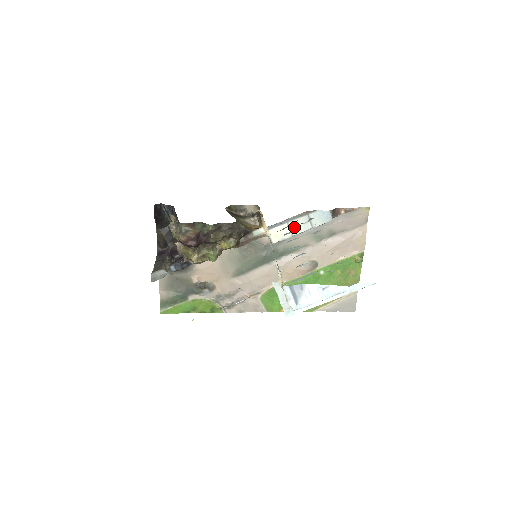
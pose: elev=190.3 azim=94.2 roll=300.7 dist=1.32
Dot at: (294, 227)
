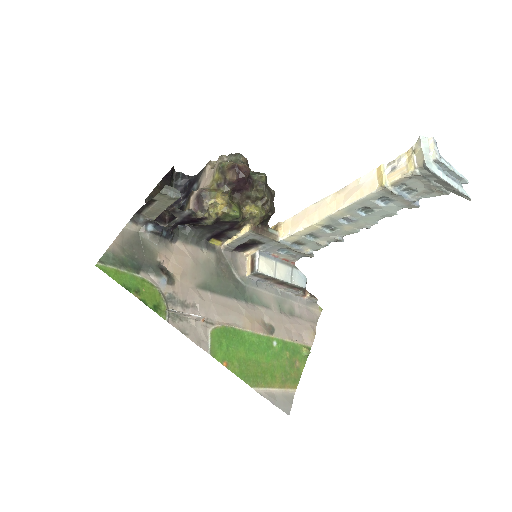
Dot at: (279, 270)
